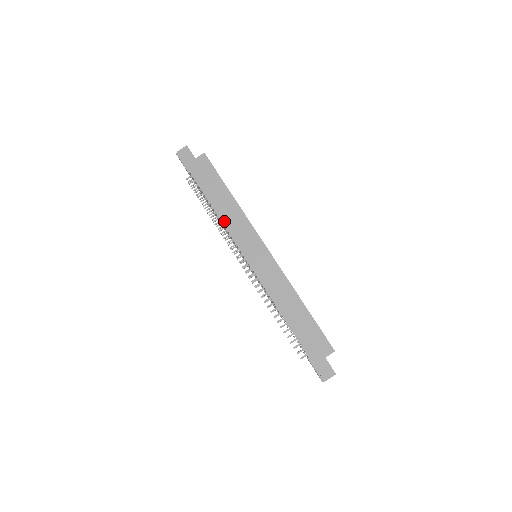
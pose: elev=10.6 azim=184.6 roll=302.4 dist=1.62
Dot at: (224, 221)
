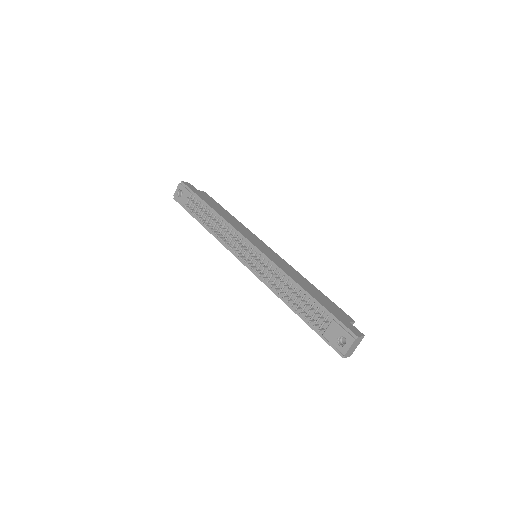
Dot at: (229, 222)
